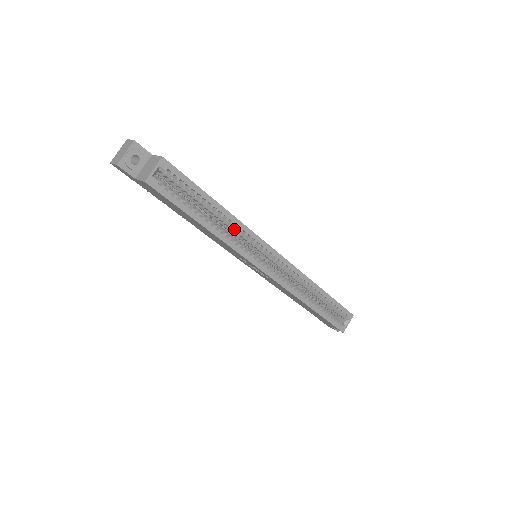
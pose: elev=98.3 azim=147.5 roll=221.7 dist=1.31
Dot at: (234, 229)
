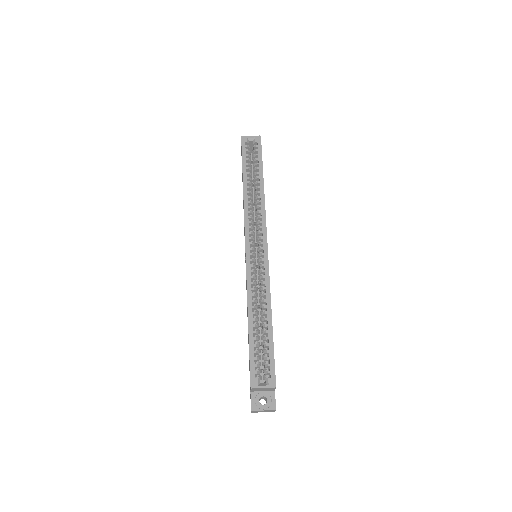
Dot at: (257, 203)
